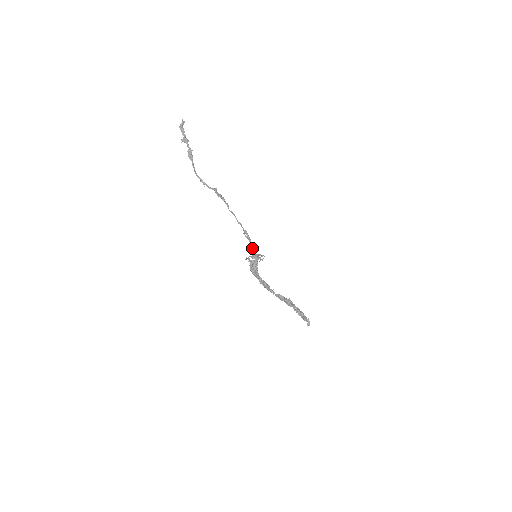
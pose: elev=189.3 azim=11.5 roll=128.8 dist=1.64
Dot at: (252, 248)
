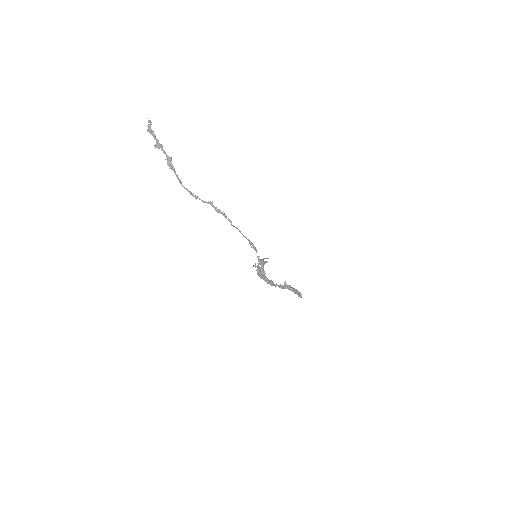
Dot at: (259, 256)
